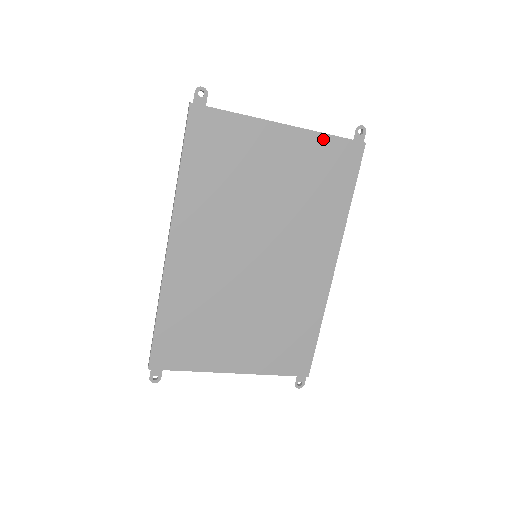
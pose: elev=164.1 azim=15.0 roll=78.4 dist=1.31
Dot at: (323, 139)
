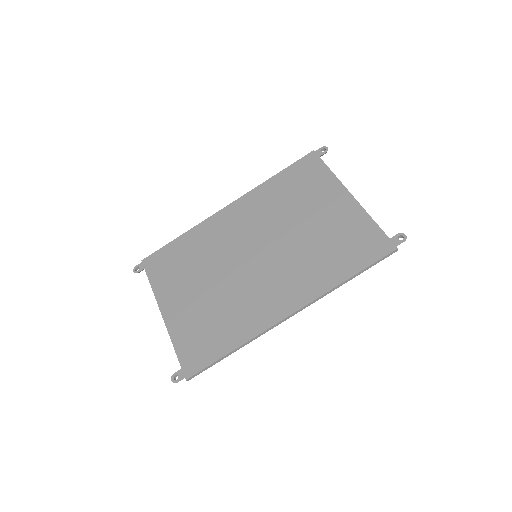
Dot at: (368, 222)
